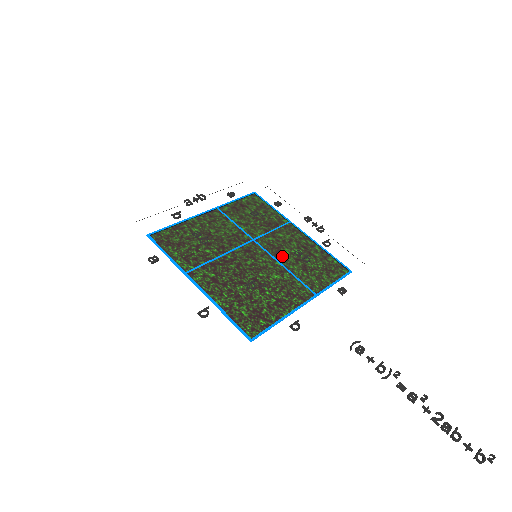
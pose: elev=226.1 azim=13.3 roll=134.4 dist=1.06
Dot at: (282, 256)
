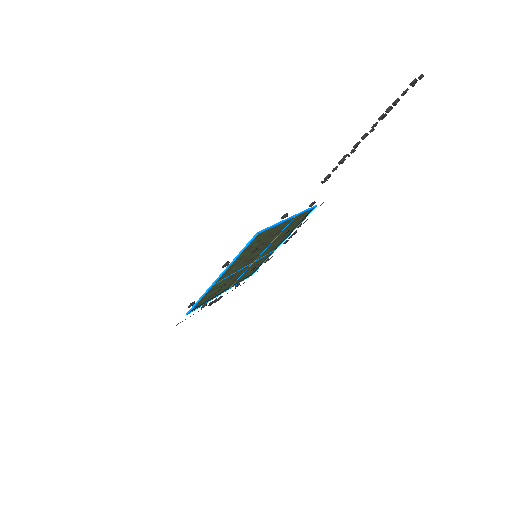
Dot at: (272, 243)
